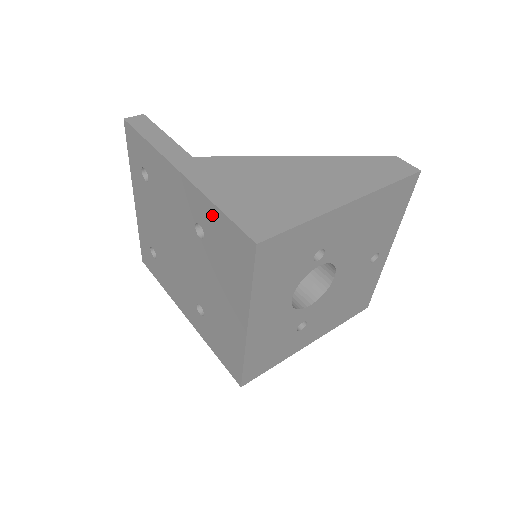
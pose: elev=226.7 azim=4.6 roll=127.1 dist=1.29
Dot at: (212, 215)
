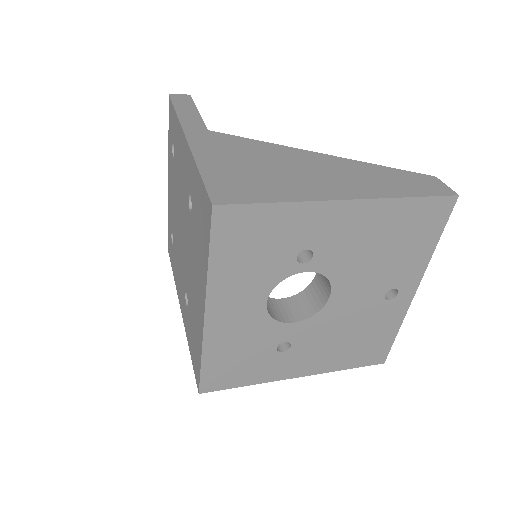
Dot at: (195, 180)
